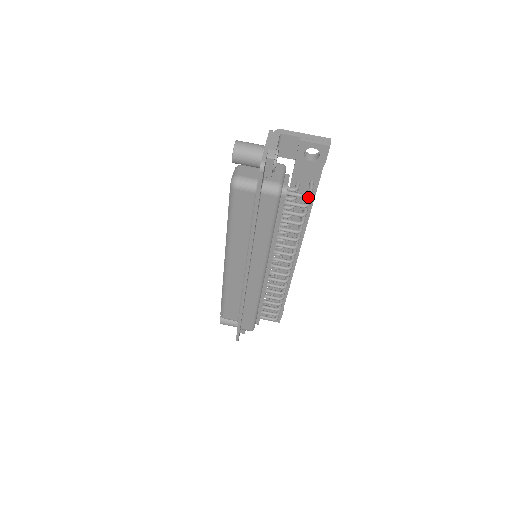
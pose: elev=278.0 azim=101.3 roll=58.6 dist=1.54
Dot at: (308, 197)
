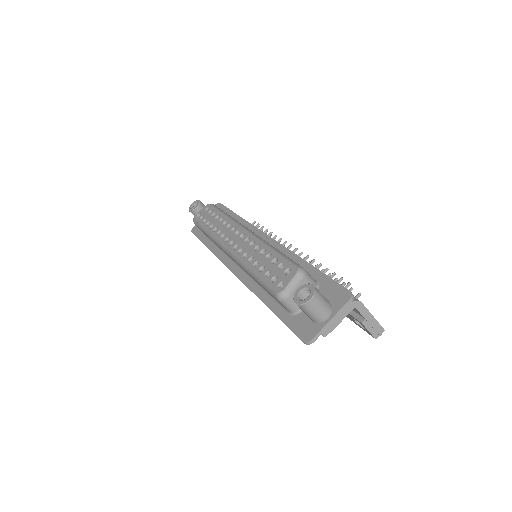
Dot at: occluded
